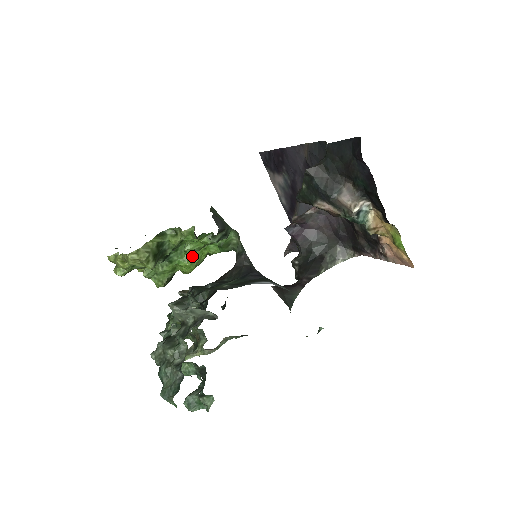
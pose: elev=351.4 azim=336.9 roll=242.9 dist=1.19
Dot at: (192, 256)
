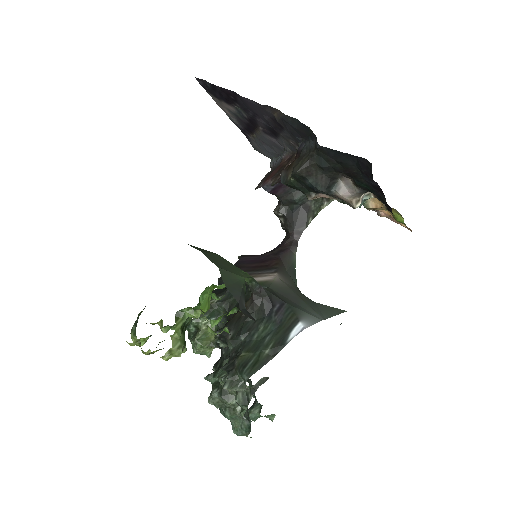
Dot at: (206, 302)
